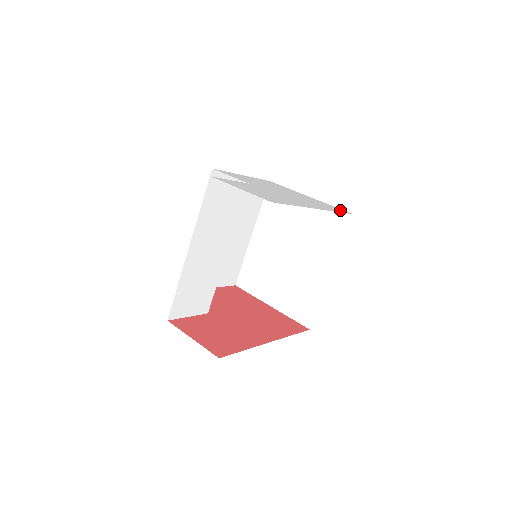
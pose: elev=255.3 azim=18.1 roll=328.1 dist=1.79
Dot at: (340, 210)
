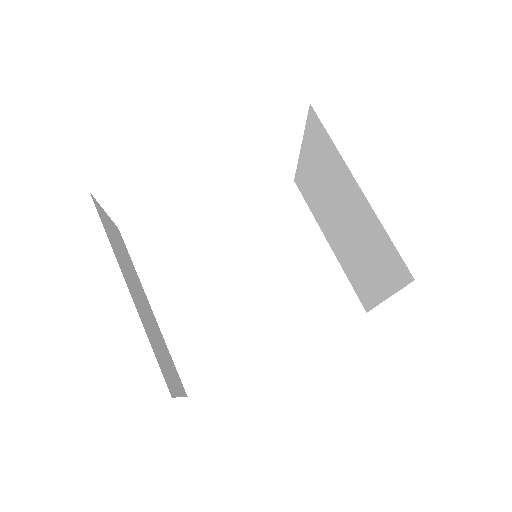
Dot at: occluded
